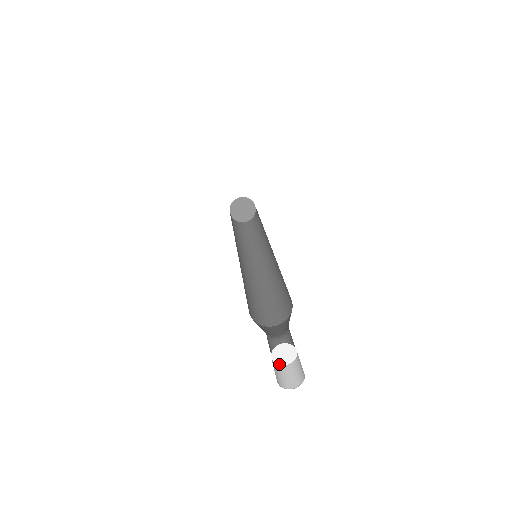
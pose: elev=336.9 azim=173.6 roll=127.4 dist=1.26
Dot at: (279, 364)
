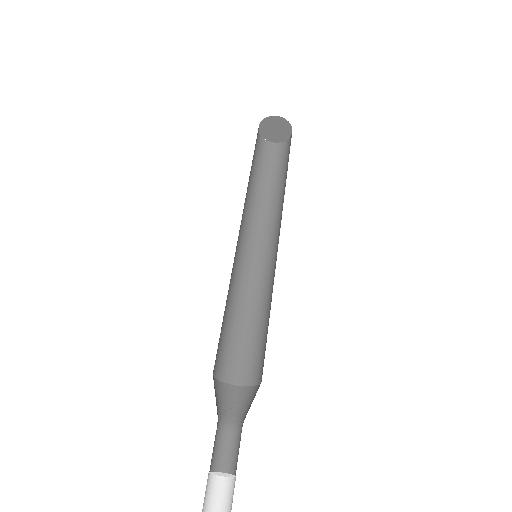
Dot at: (222, 476)
